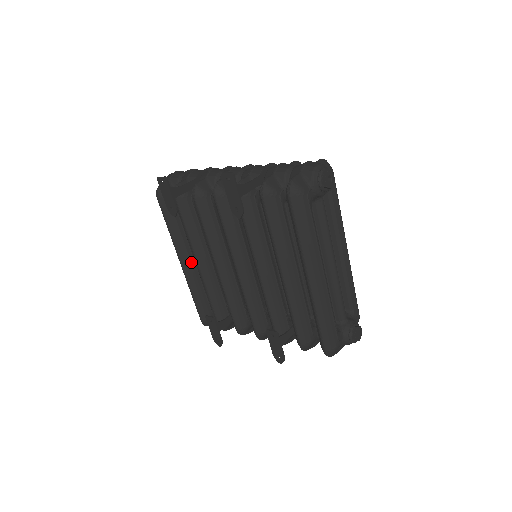
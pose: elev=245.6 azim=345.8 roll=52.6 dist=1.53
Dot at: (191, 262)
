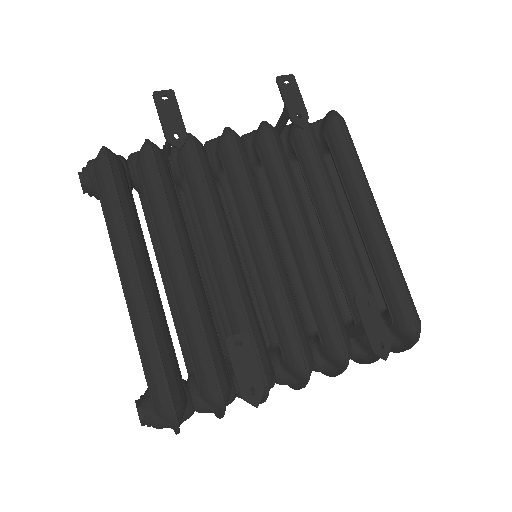
Dot at: (152, 277)
